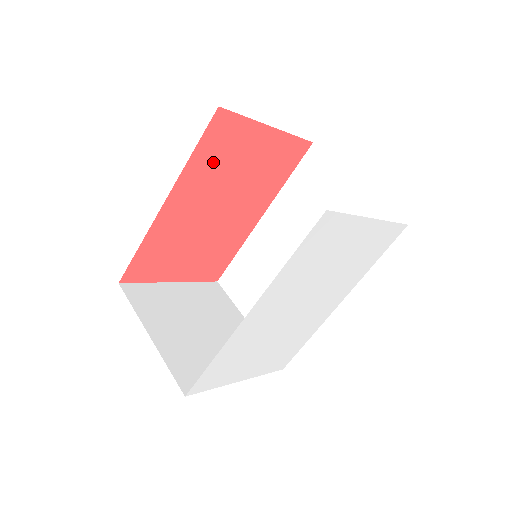
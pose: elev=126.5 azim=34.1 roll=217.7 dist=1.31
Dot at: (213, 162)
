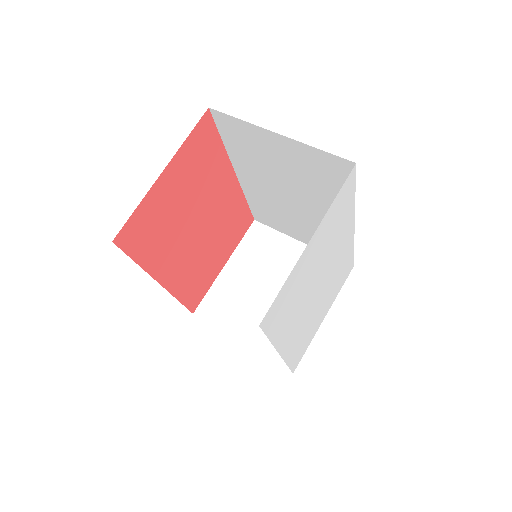
Dot at: (156, 240)
